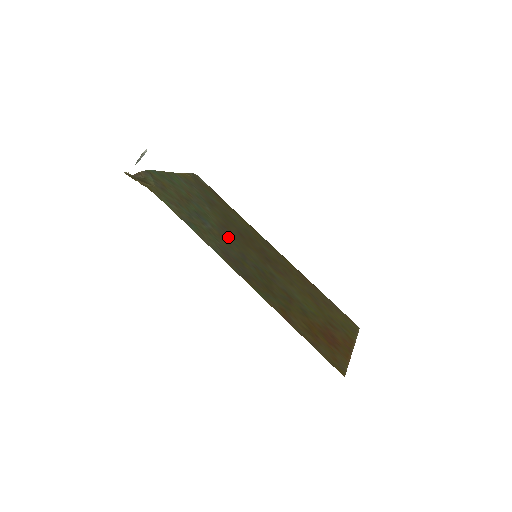
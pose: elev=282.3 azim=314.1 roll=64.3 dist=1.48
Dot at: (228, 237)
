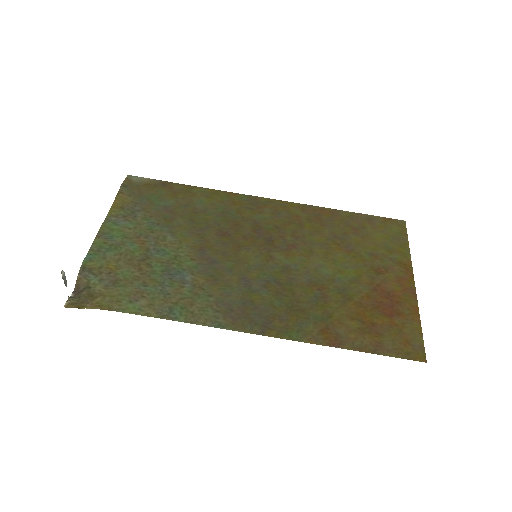
Dot at: (215, 267)
